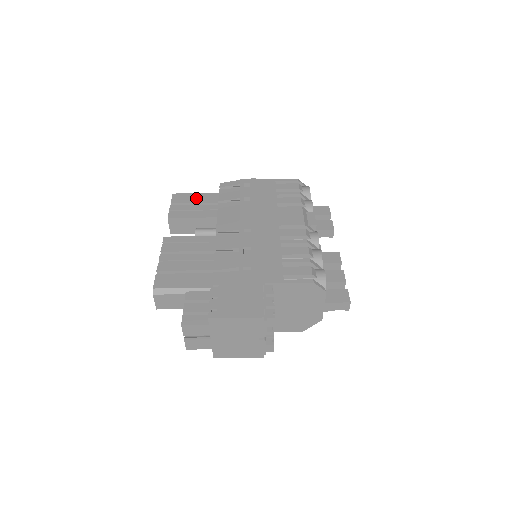
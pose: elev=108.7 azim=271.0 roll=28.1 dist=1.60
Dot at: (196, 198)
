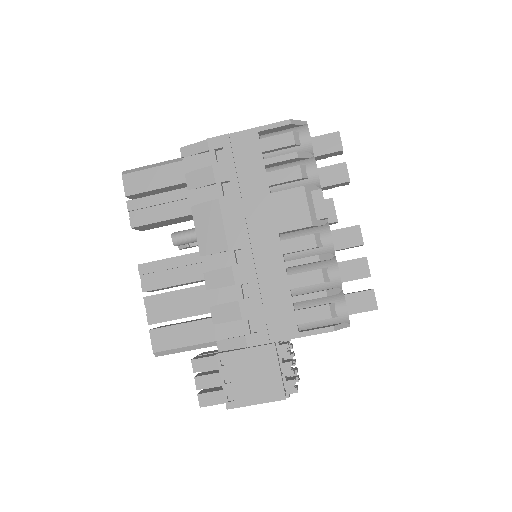
Dot at: (155, 179)
